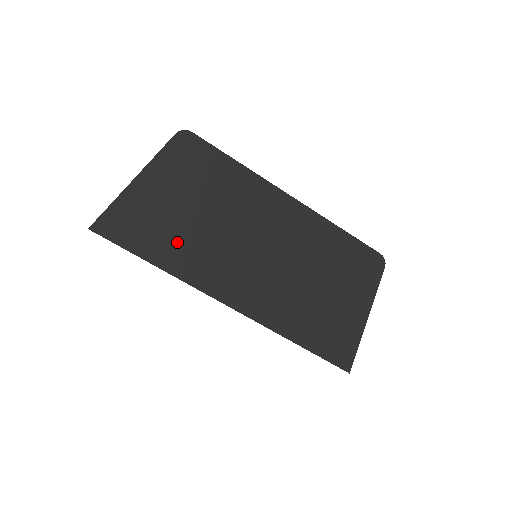
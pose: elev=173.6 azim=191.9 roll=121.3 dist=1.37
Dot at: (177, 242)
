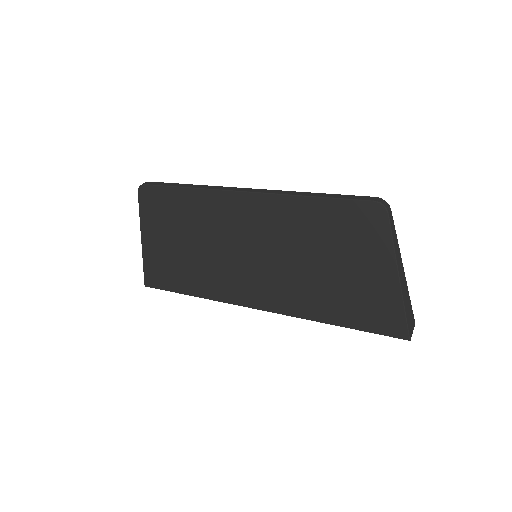
Dot at: (192, 273)
